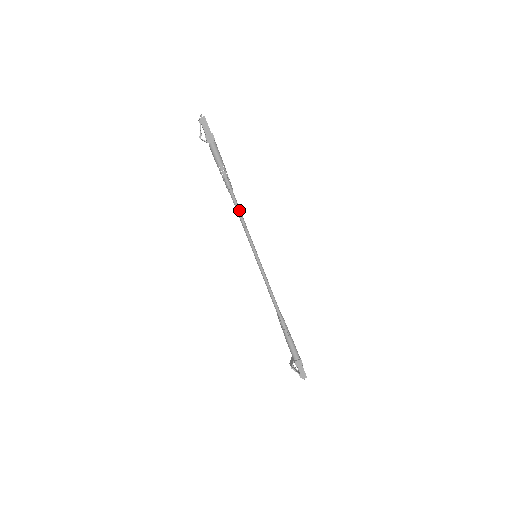
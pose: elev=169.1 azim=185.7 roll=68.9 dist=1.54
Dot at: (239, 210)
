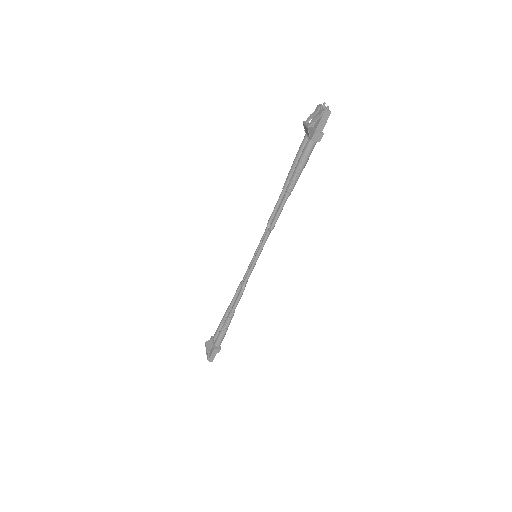
Dot at: (279, 214)
